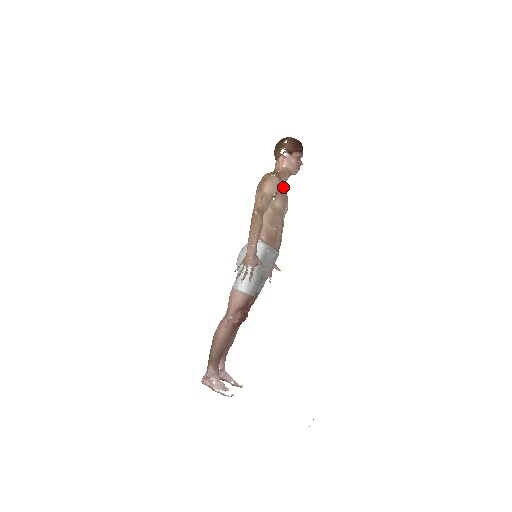
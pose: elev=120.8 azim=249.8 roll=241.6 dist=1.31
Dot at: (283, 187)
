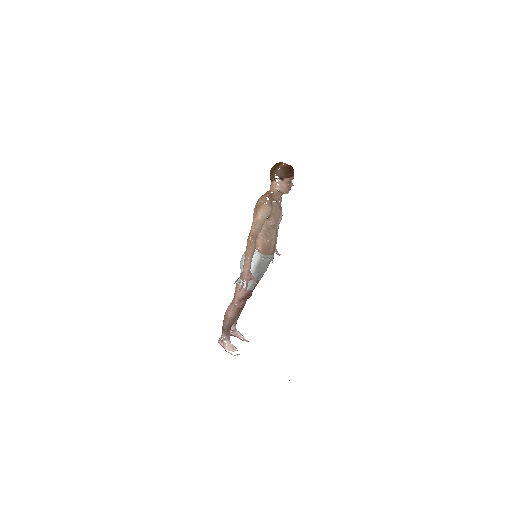
Dot at: (276, 207)
